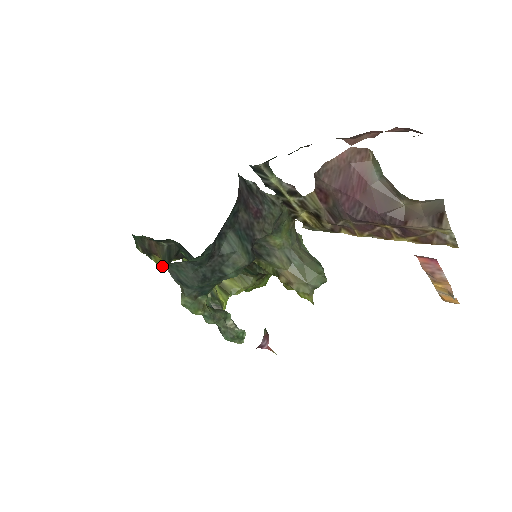
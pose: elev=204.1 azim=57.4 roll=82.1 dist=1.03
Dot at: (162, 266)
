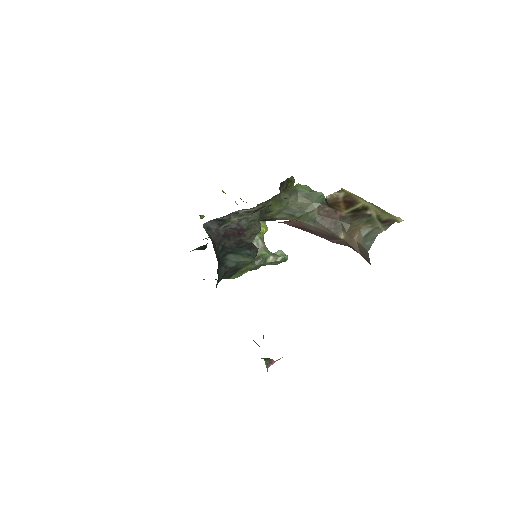
Dot at: occluded
